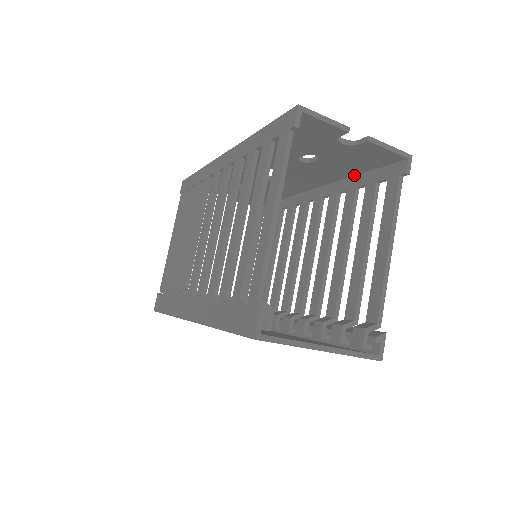
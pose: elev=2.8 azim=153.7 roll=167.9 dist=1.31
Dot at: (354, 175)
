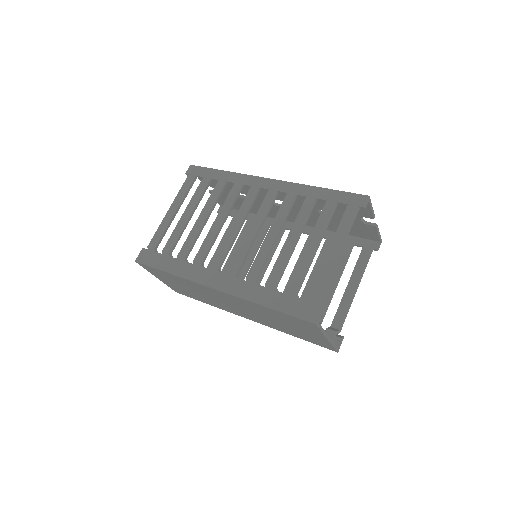
Dot at: (335, 231)
